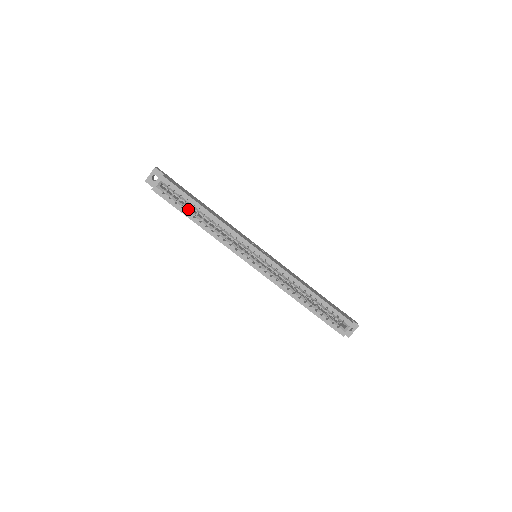
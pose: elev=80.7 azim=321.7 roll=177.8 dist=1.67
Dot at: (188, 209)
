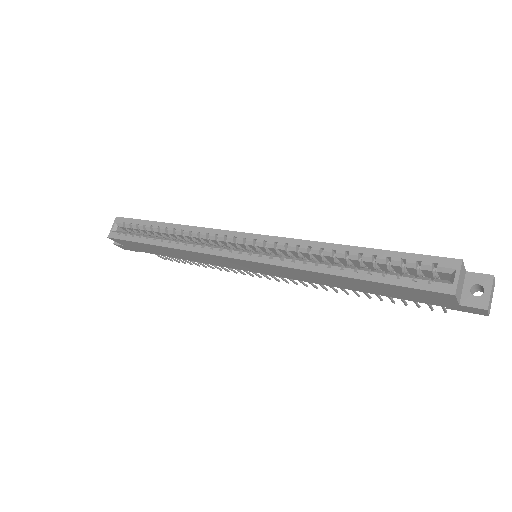
Dot at: (148, 236)
